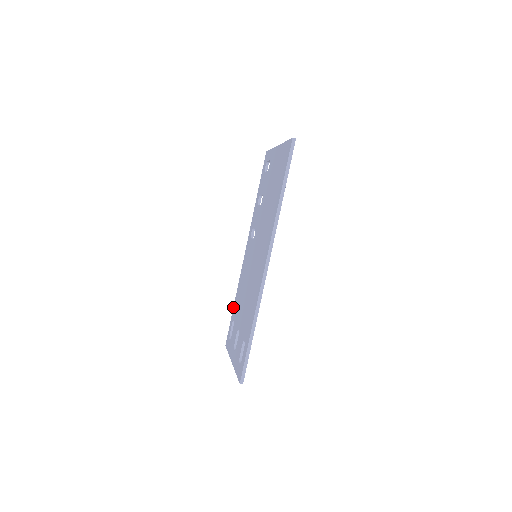
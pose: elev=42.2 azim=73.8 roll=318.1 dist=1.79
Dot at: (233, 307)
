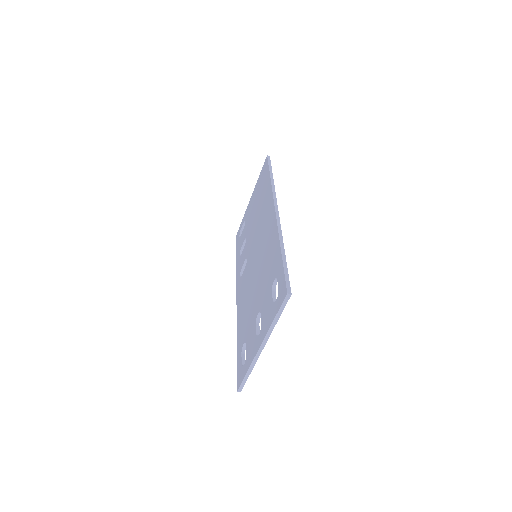
Dot at: occluded
